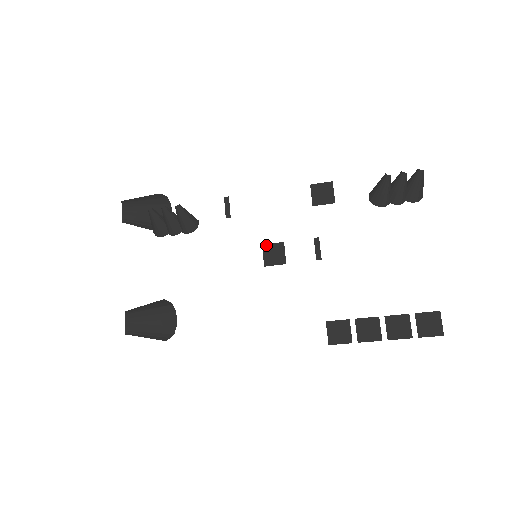
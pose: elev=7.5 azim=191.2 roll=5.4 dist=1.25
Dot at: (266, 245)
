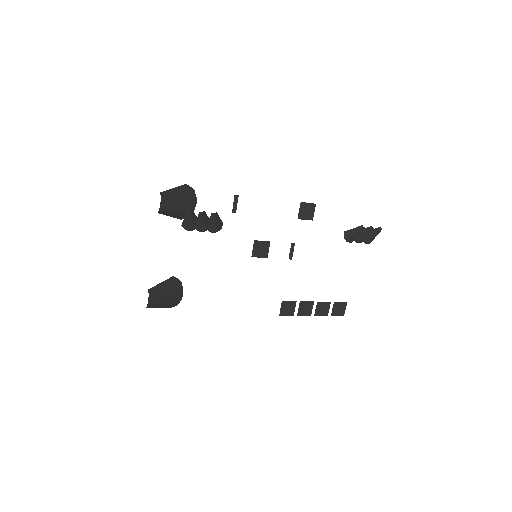
Dot at: (257, 241)
